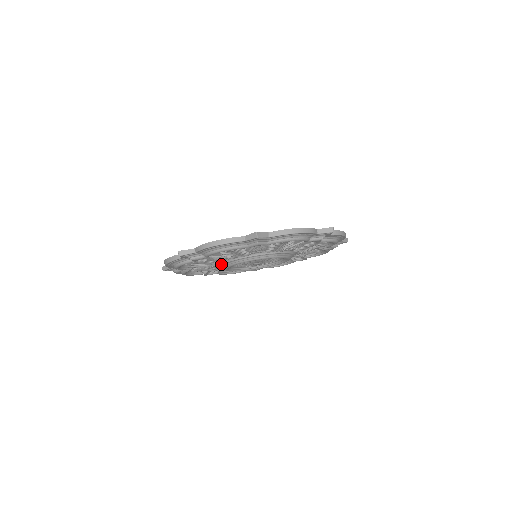
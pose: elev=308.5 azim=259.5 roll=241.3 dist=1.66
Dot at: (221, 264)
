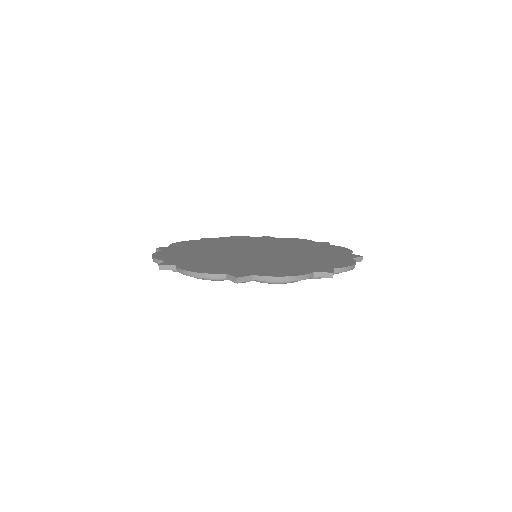
Dot at: occluded
